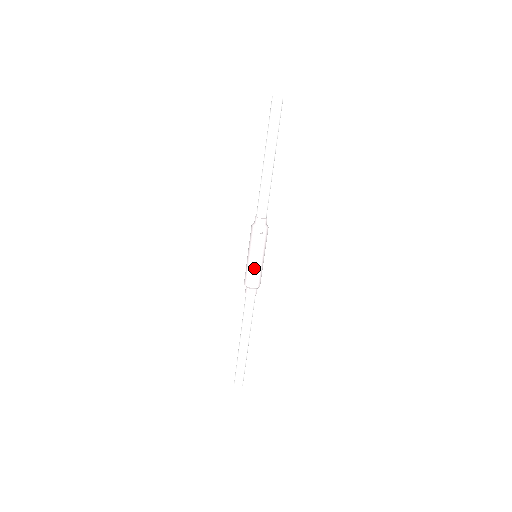
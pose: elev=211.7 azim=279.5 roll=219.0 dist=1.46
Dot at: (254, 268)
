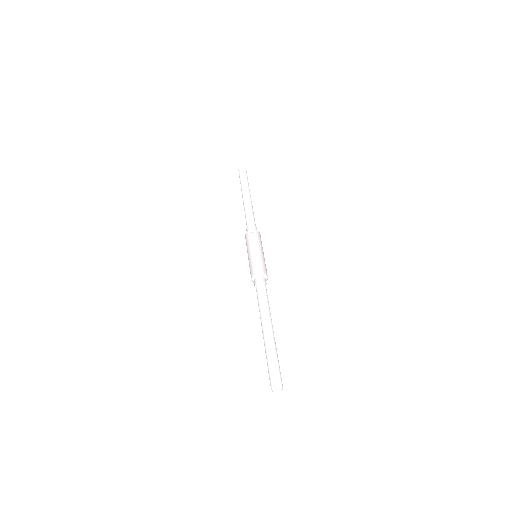
Dot at: (254, 258)
